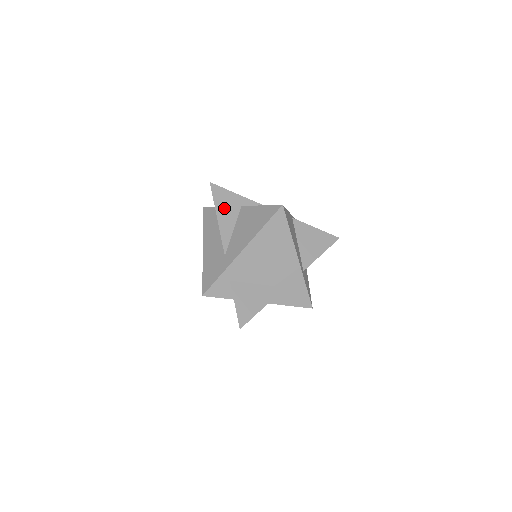
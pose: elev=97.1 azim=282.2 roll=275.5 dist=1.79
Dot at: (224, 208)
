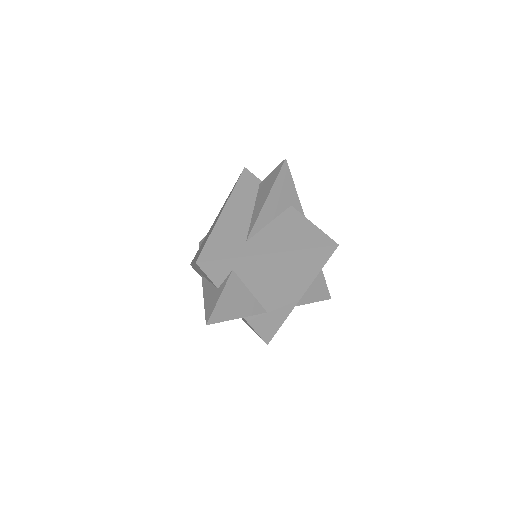
Dot at: (278, 194)
